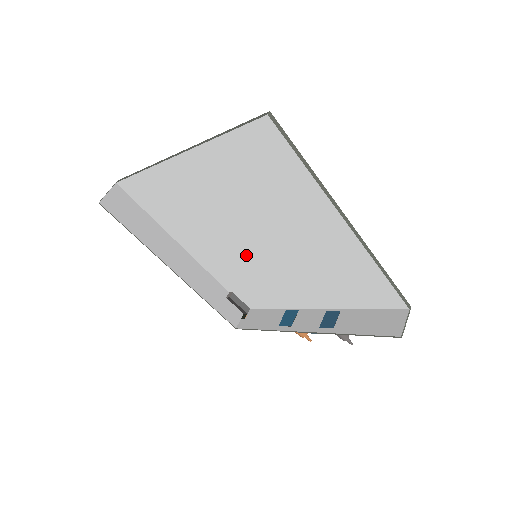
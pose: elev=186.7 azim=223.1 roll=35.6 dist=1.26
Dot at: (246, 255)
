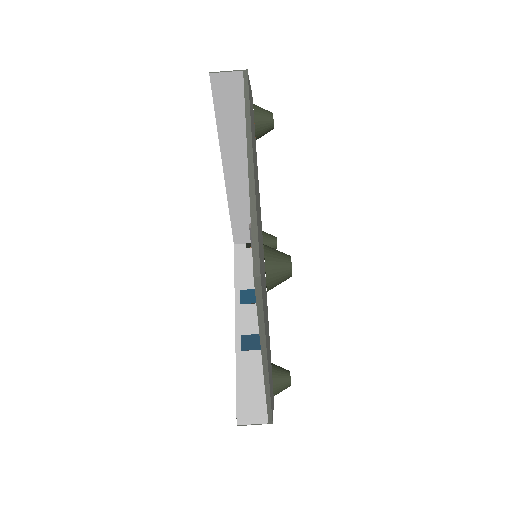
Dot at: occluded
